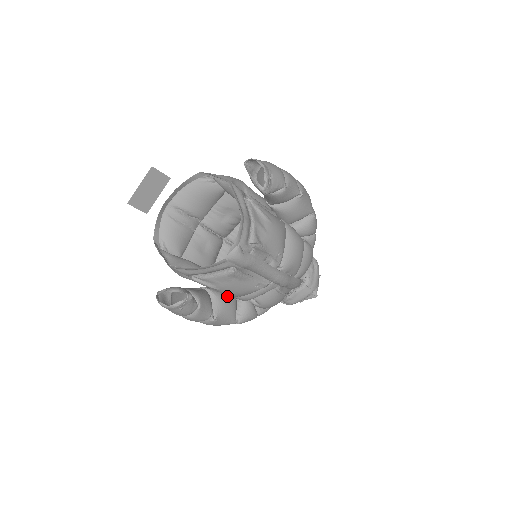
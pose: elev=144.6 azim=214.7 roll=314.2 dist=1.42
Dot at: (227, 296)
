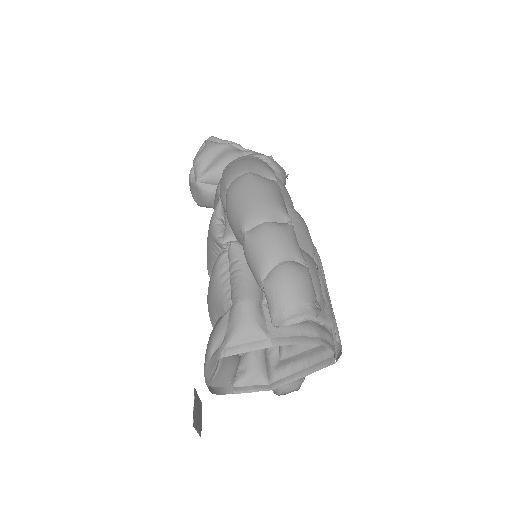
Dot at: occluded
